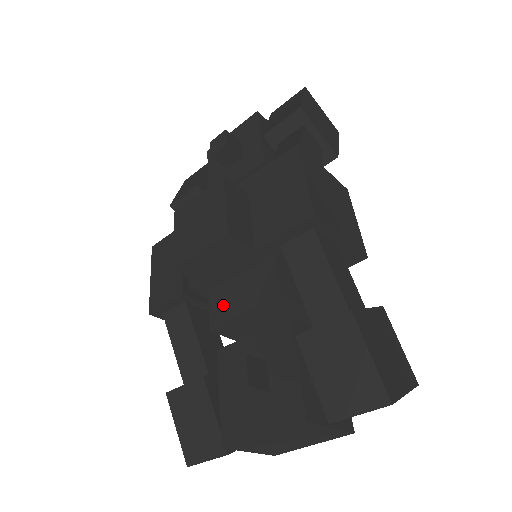
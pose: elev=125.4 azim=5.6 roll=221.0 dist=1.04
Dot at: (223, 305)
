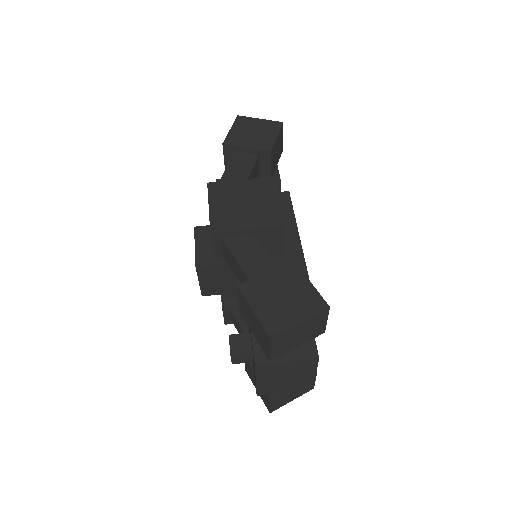
Dot at: occluded
